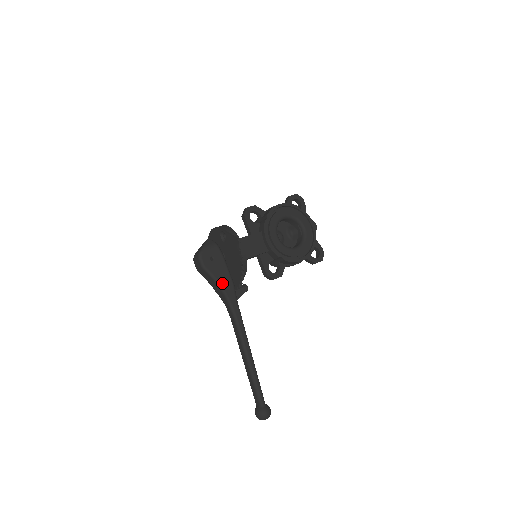
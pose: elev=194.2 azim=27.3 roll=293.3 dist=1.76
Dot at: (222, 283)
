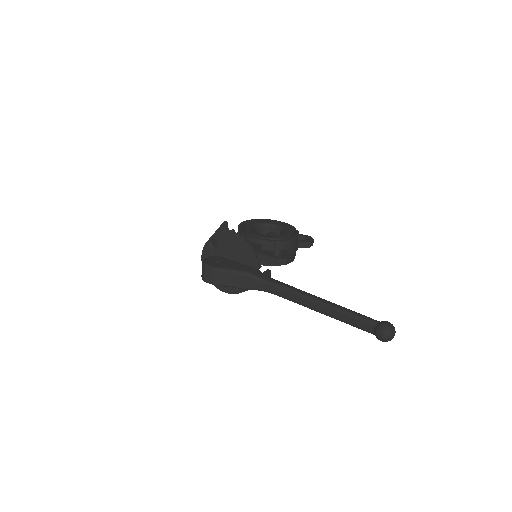
Dot at: (242, 270)
